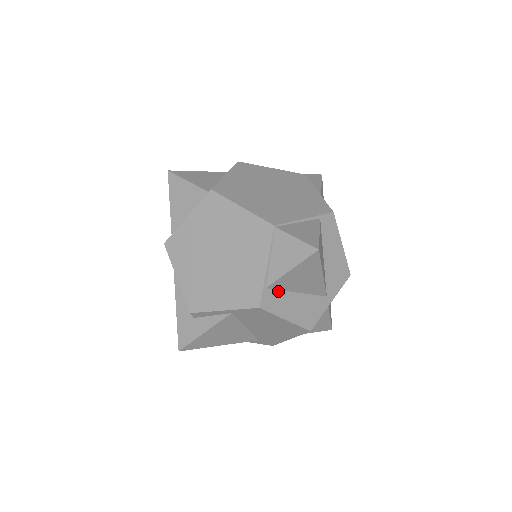
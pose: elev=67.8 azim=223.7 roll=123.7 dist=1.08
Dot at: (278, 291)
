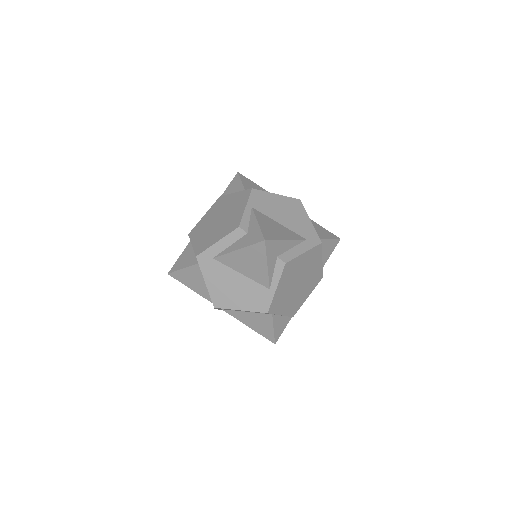
Dot at: occluded
